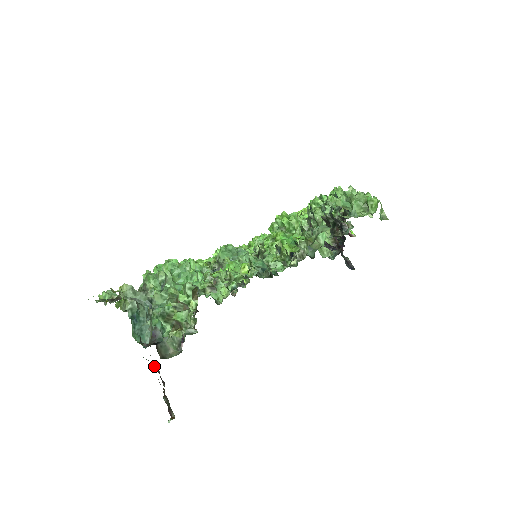
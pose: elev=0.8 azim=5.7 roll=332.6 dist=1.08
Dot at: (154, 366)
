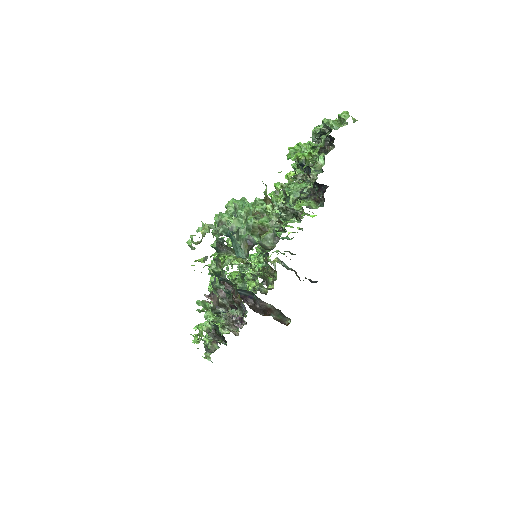
Dot at: (248, 300)
